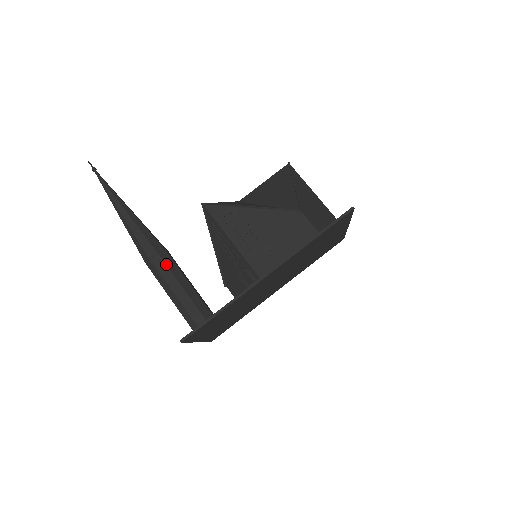
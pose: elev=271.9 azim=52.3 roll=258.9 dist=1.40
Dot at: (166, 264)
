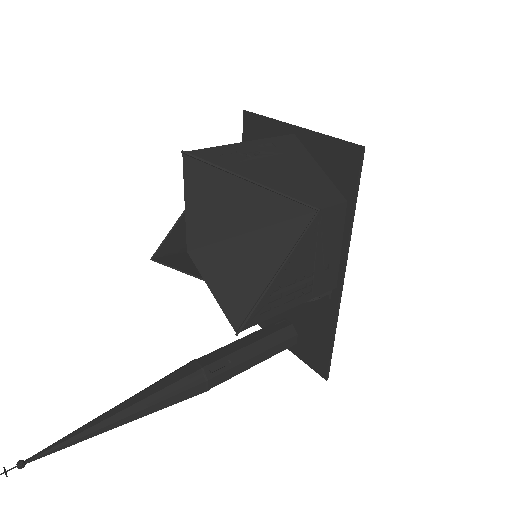
Dot at: (224, 372)
